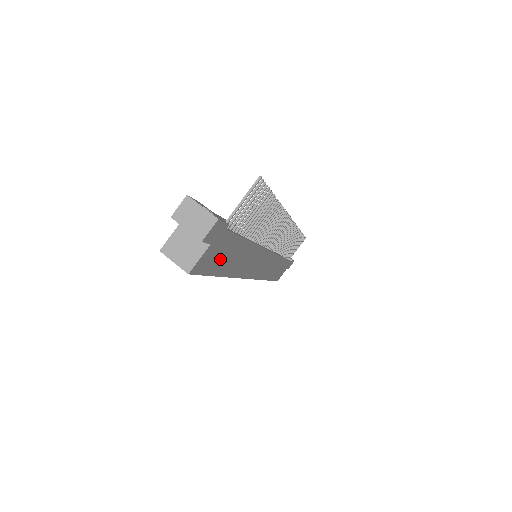
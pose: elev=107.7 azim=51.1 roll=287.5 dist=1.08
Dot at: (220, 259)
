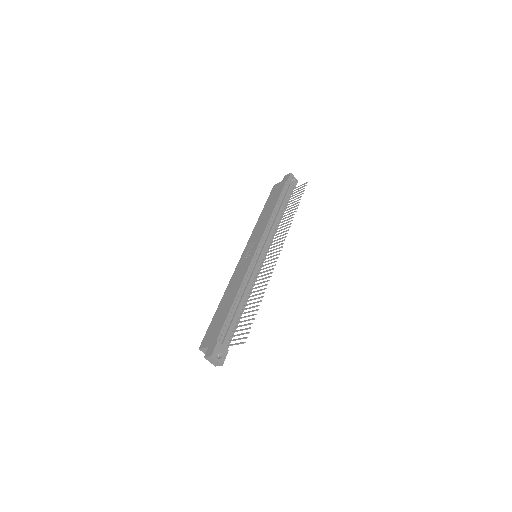
Dot at: occluded
